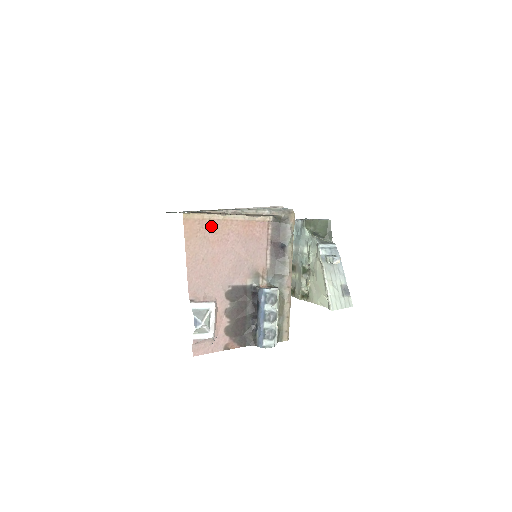
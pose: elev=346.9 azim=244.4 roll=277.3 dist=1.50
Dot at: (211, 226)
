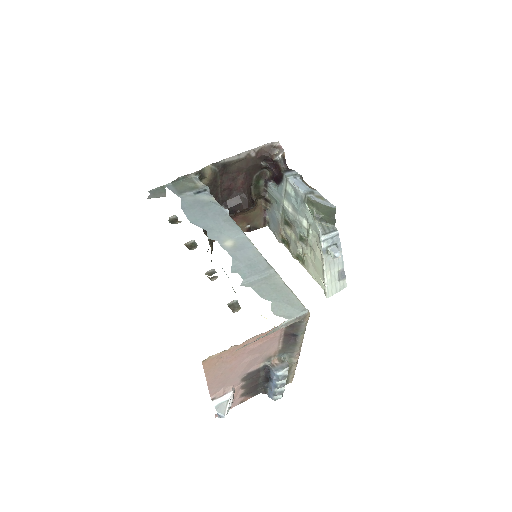
Dot at: (228, 353)
